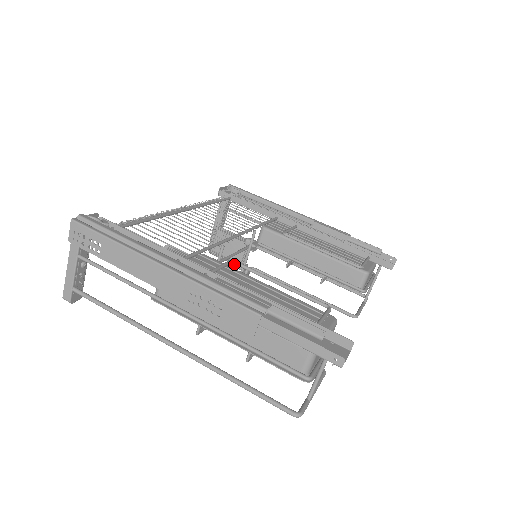
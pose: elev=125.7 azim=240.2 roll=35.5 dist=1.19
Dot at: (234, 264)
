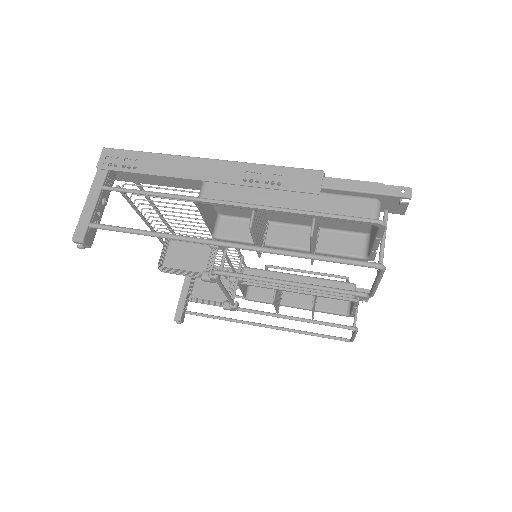
Dot at: (219, 304)
